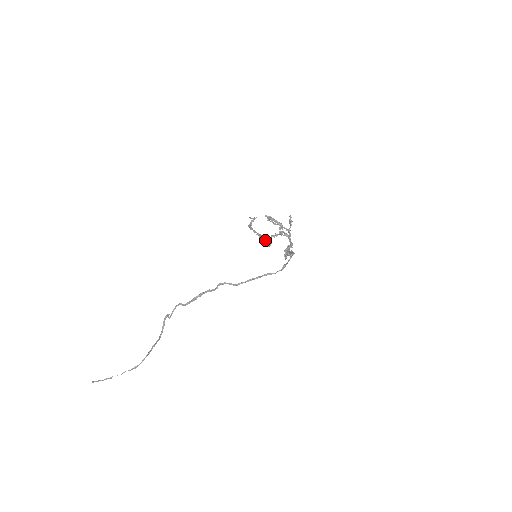
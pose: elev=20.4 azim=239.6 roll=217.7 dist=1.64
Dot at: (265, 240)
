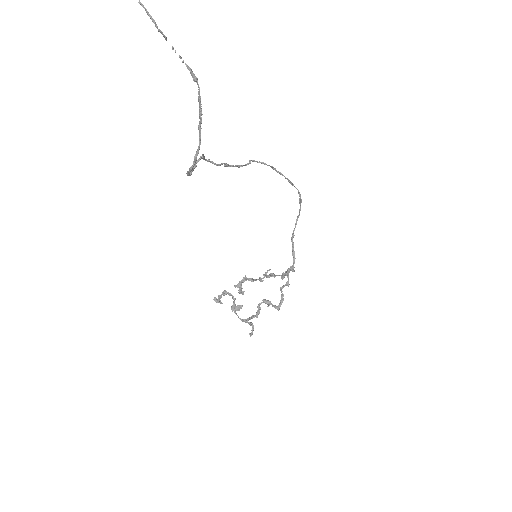
Dot at: (244, 321)
